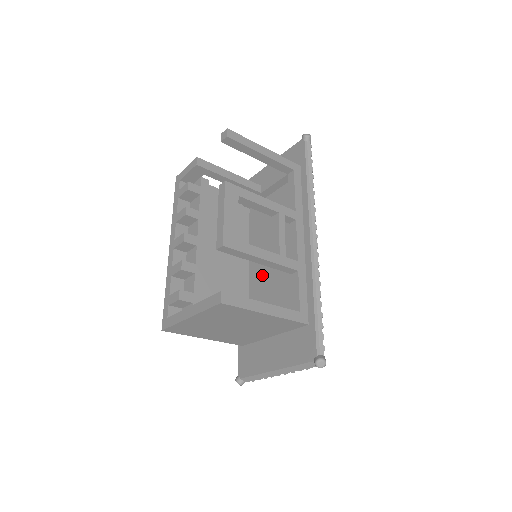
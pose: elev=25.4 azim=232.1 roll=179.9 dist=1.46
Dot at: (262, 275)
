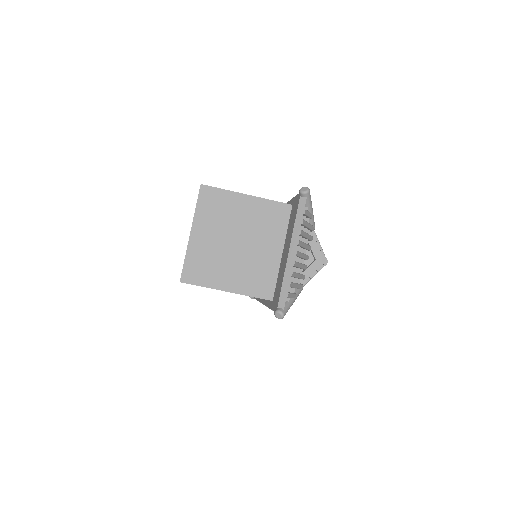
Dot at: occluded
